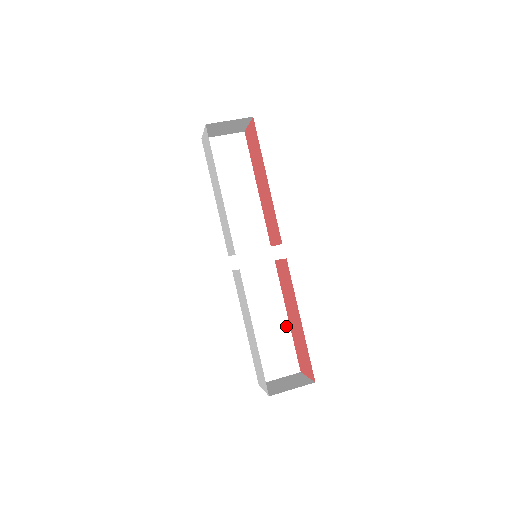
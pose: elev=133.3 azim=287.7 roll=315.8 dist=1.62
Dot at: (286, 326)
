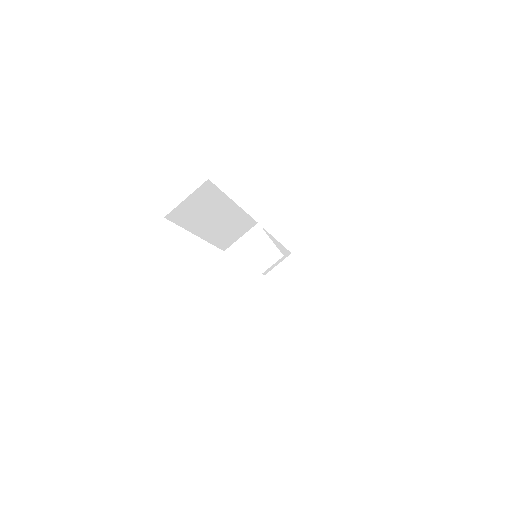
Dot at: (279, 246)
